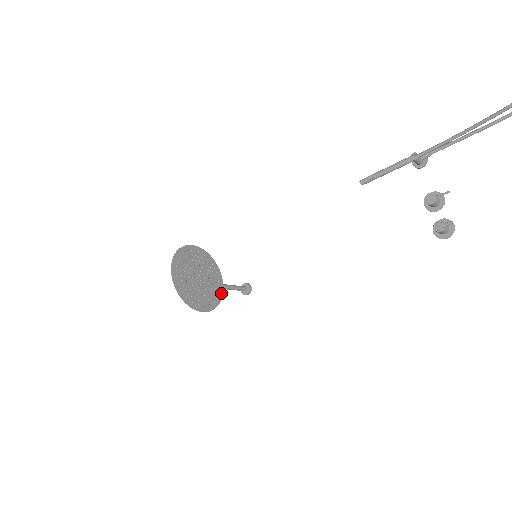
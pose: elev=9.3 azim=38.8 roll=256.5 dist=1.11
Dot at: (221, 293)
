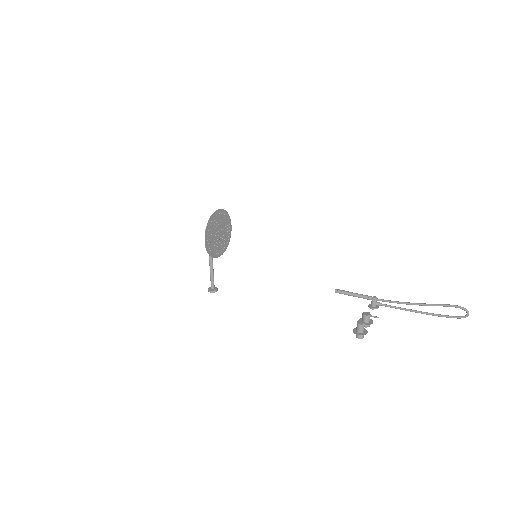
Dot at: (215, 256)
